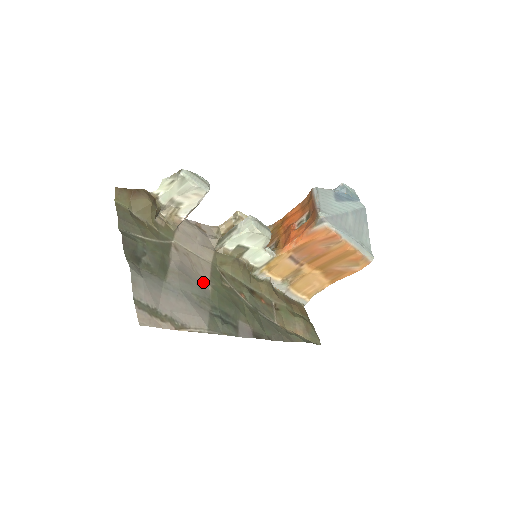
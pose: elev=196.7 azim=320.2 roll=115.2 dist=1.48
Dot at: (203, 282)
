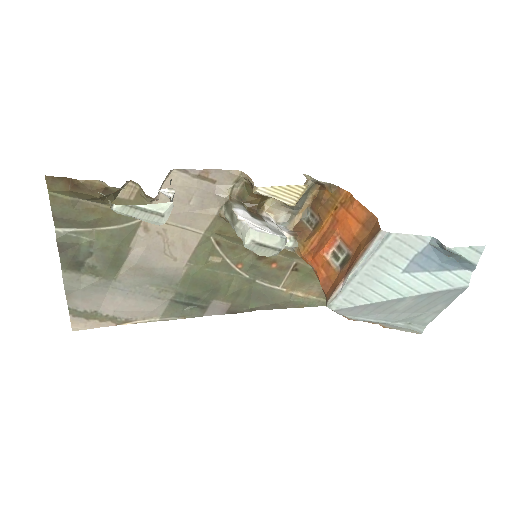
Dot at: (175, 266)
